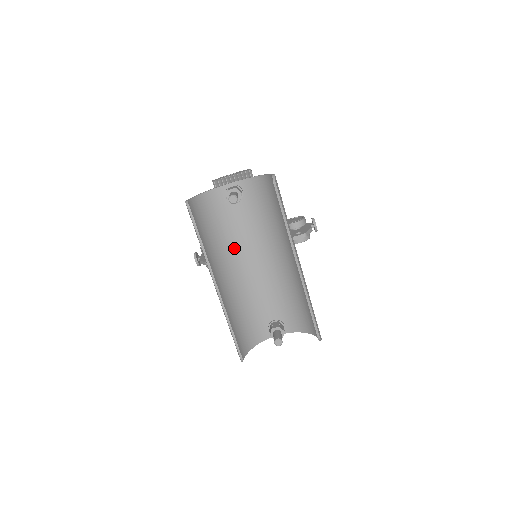
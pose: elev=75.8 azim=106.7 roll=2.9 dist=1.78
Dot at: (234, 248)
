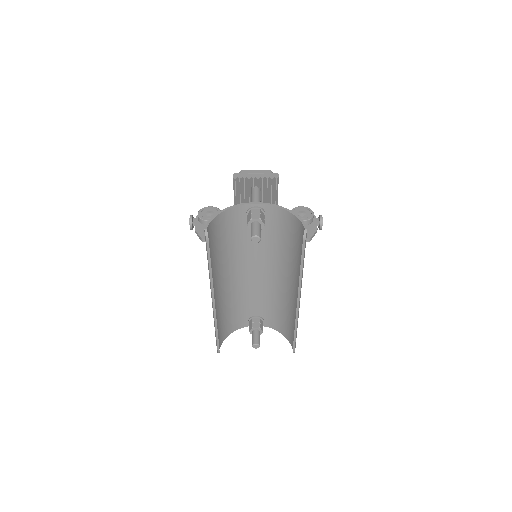
Dot at: (239, 258)
